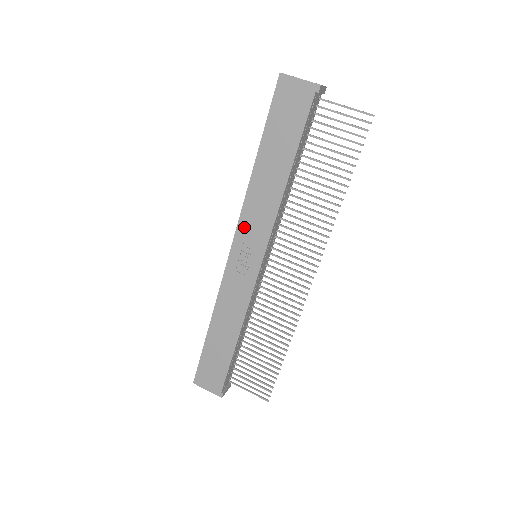
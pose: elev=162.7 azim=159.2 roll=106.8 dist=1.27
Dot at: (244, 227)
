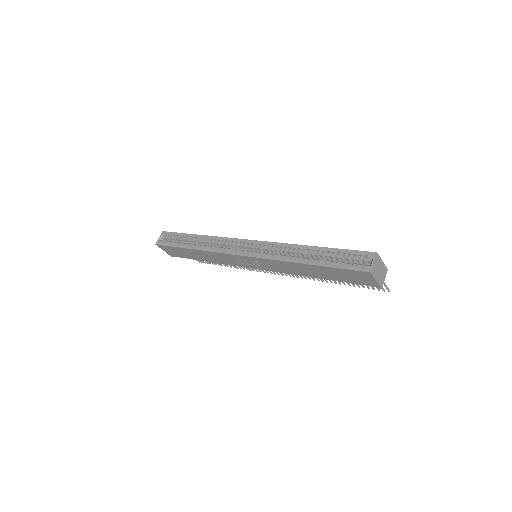
Dot at: (264, 261)
